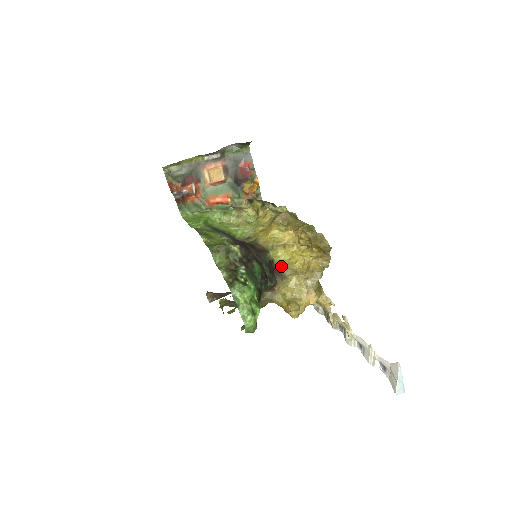
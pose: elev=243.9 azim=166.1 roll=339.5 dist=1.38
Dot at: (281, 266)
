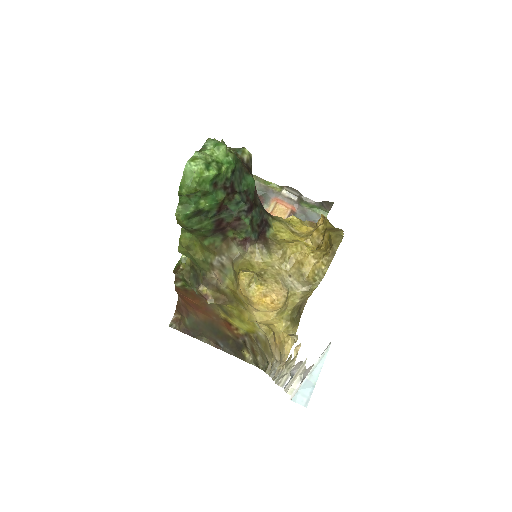
Dot at: (274, 239)
